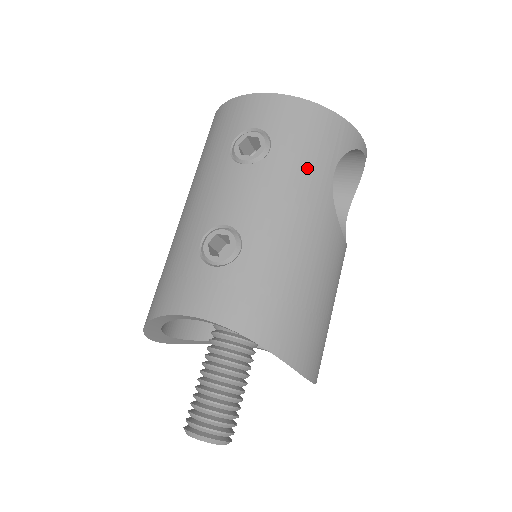
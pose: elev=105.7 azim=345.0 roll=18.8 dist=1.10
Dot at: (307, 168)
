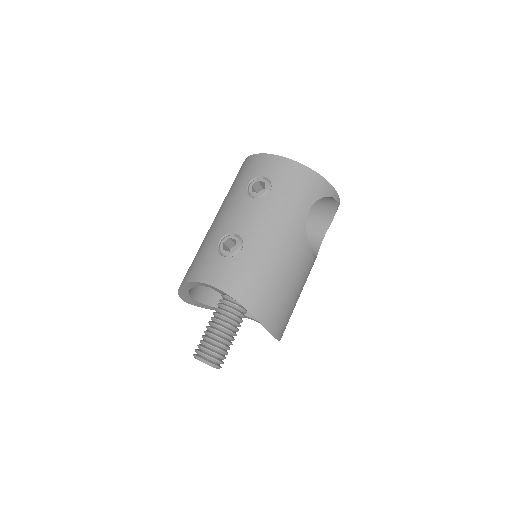
Dot at: (291, 205)
